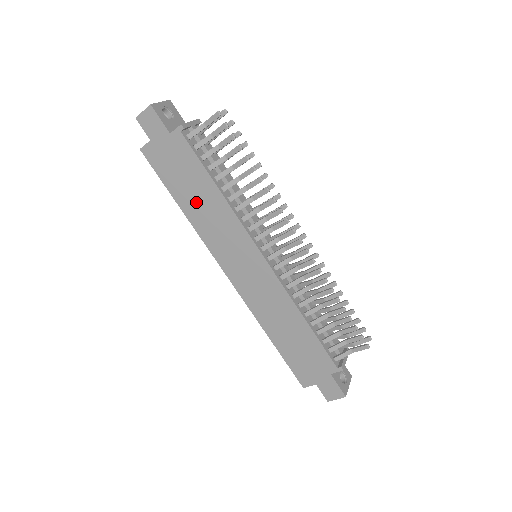
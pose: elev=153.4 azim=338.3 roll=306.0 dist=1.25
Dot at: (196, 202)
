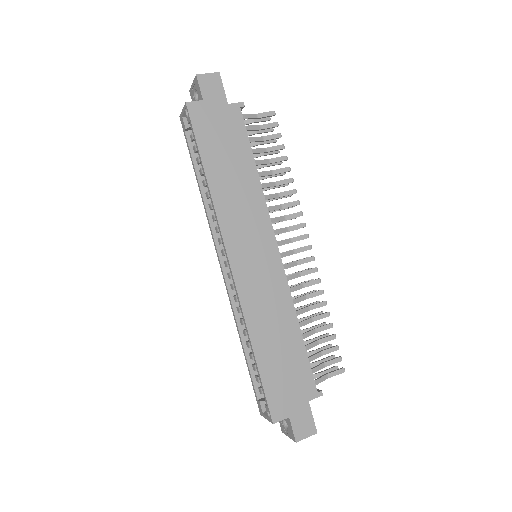
Dot at: (227, 175)
